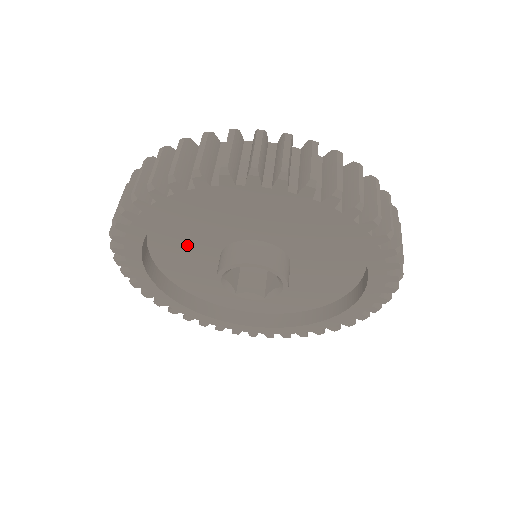
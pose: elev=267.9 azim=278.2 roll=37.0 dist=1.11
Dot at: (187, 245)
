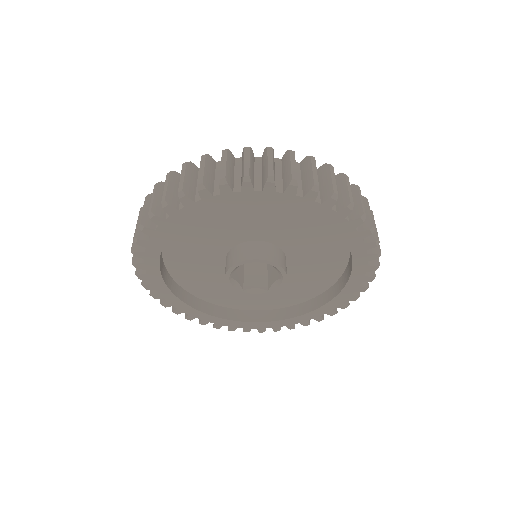
Dot at: (197, 254)
